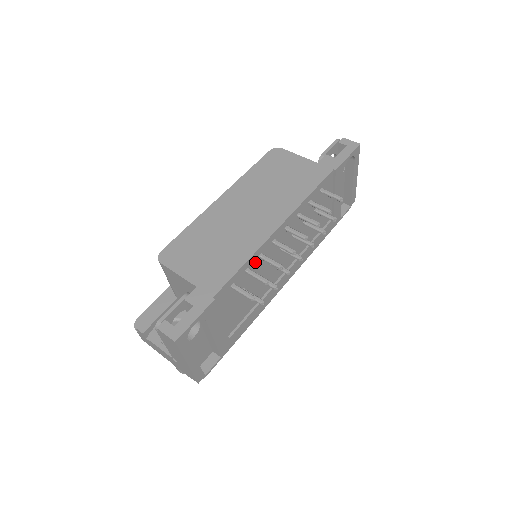
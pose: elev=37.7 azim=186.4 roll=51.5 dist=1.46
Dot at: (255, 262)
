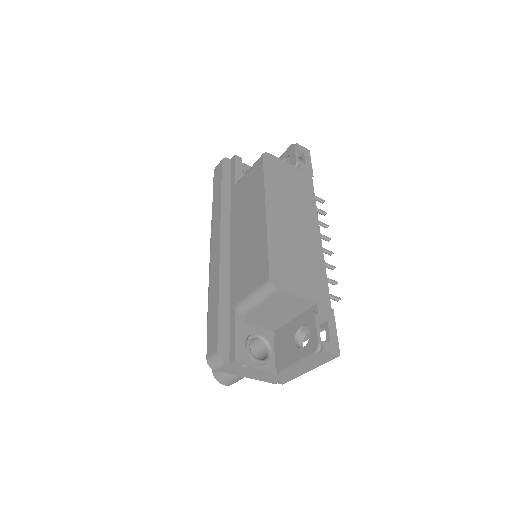
Dot at: occluded
